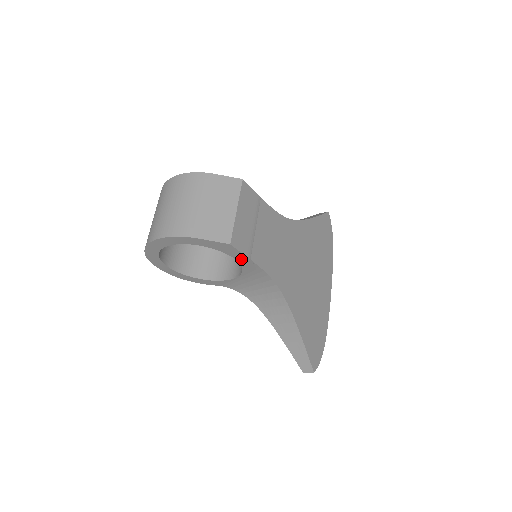
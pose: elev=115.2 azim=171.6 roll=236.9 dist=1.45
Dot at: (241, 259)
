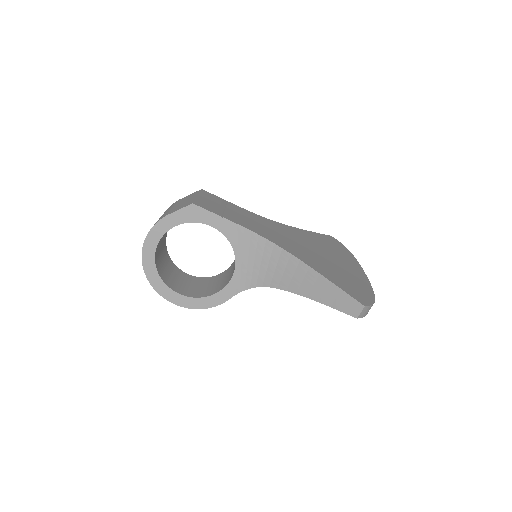
Dot at: (216, 223)
